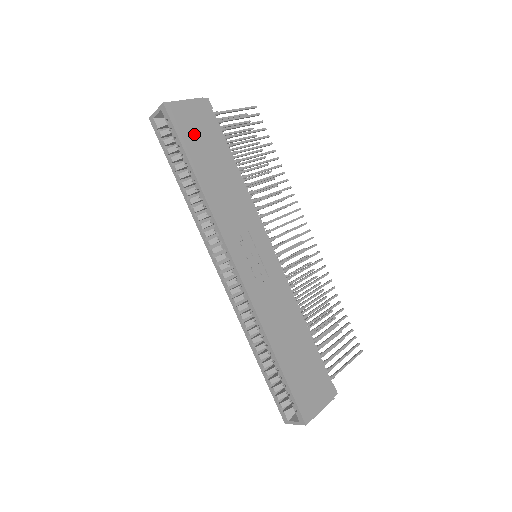
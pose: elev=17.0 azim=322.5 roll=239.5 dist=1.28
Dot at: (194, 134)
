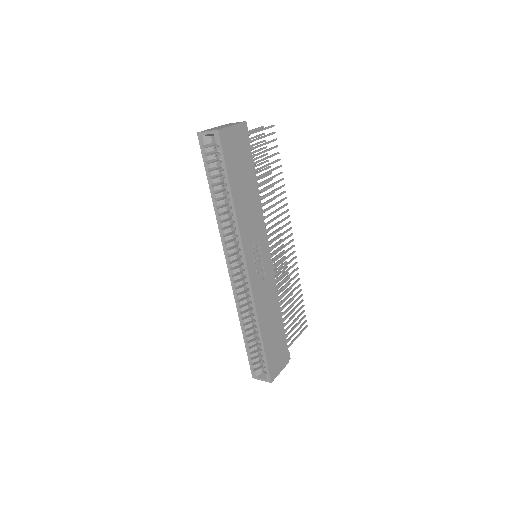
Dot at: (235, 158)
